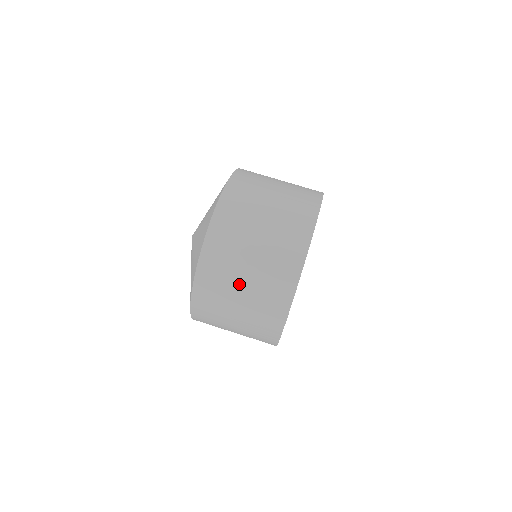
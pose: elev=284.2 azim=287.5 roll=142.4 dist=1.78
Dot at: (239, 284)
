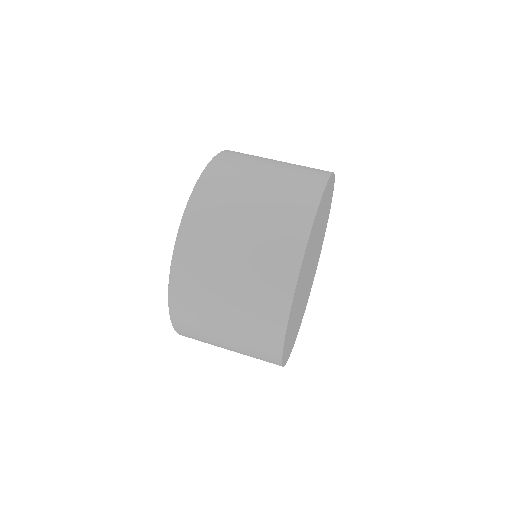
Dot at: (256, 180)
